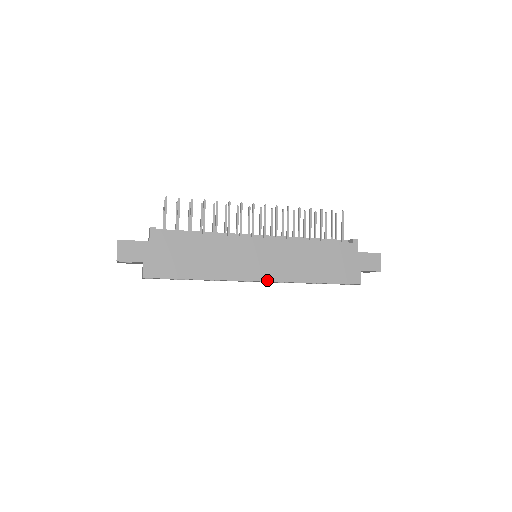
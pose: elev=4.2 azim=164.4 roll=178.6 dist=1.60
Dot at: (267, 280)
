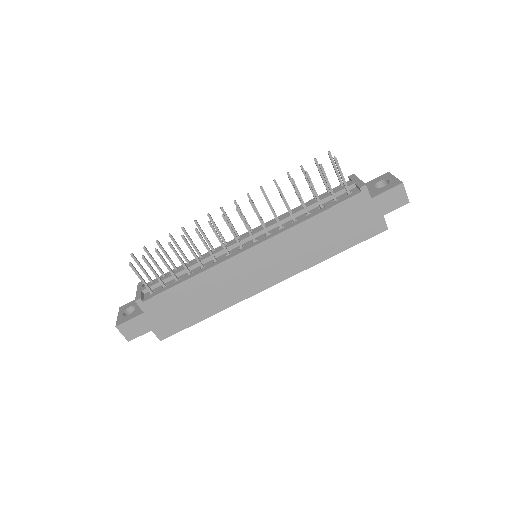
Dot at: (279, 281)
